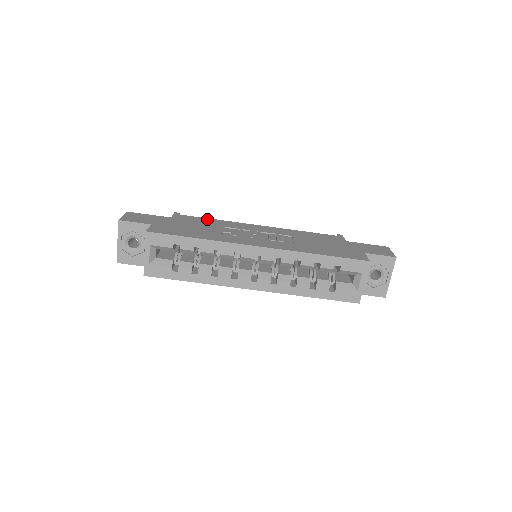
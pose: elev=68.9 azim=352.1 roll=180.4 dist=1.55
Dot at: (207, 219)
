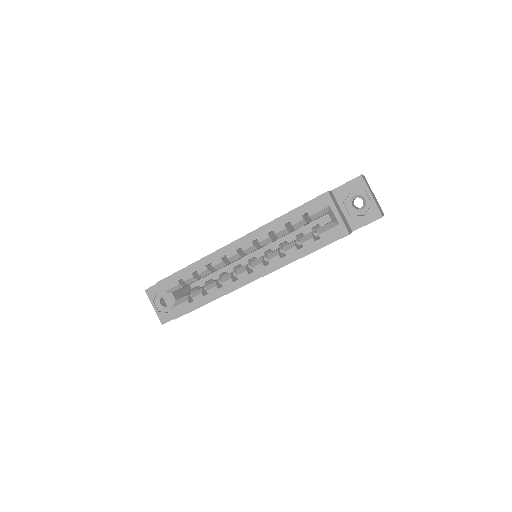
Dot at: occluded
